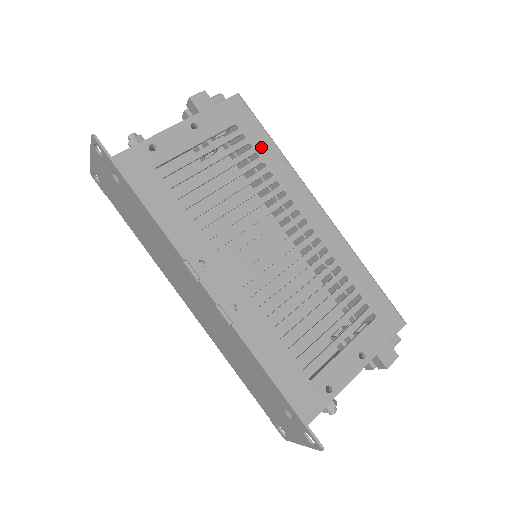
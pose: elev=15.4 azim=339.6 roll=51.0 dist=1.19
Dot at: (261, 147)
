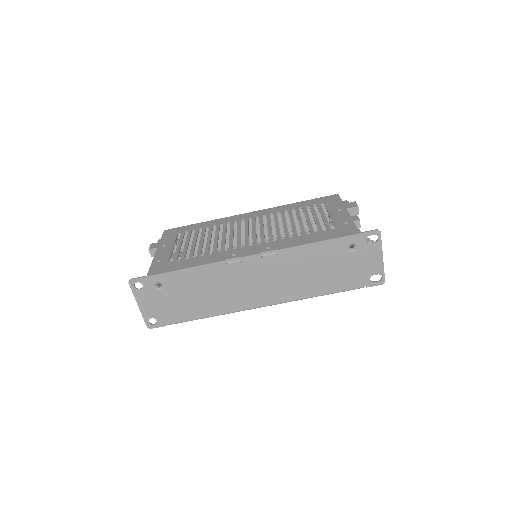
Dot at: (198, 227)
